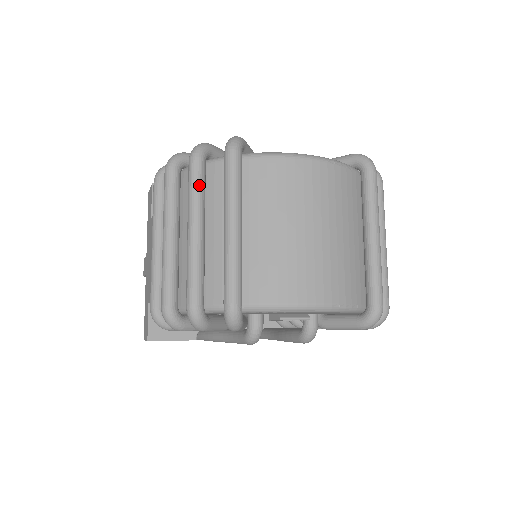
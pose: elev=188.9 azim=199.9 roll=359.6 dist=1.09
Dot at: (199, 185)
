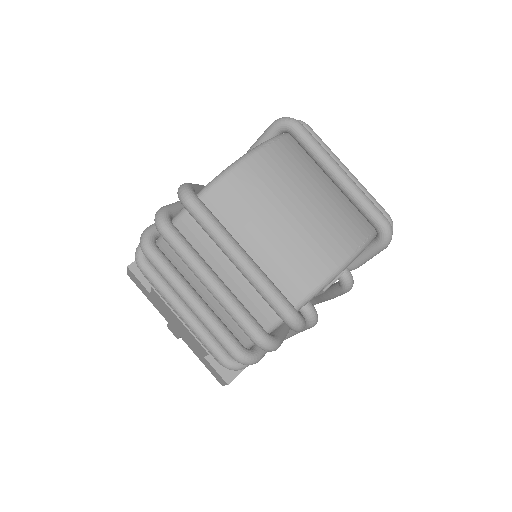
Dot at: (185, 246)
